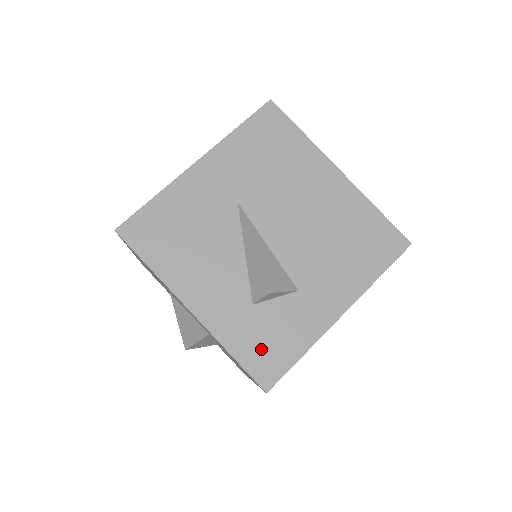
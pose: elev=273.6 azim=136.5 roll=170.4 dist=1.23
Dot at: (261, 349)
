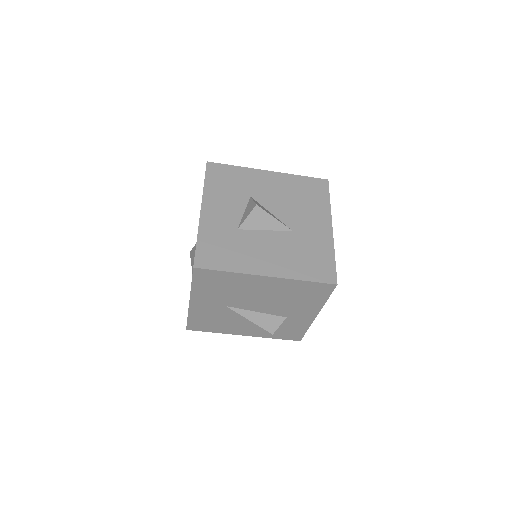
Dot at: (286, 334)
